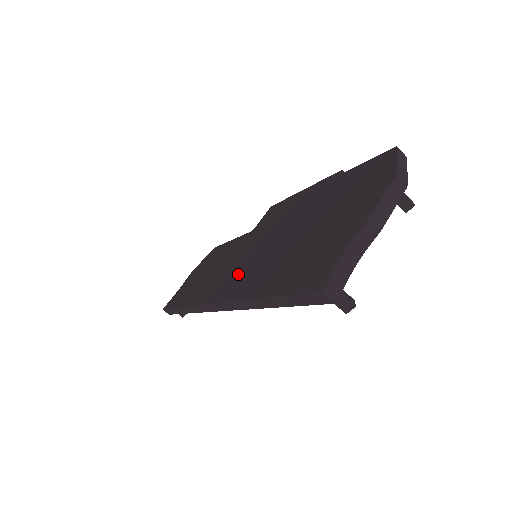
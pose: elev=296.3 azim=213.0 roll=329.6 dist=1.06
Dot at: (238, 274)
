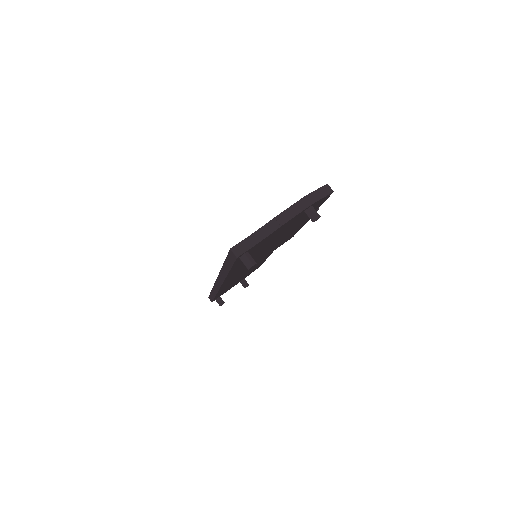
Dot at: occluded
